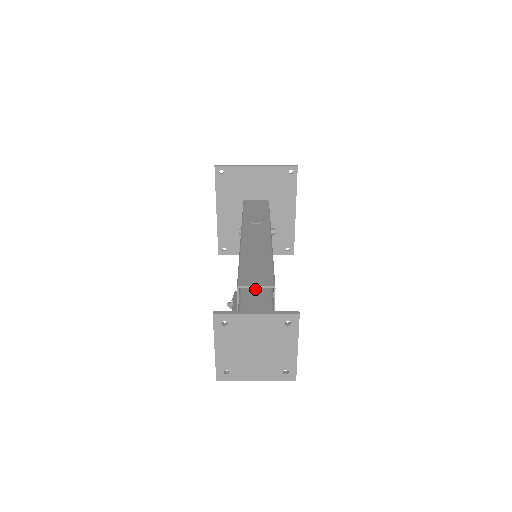
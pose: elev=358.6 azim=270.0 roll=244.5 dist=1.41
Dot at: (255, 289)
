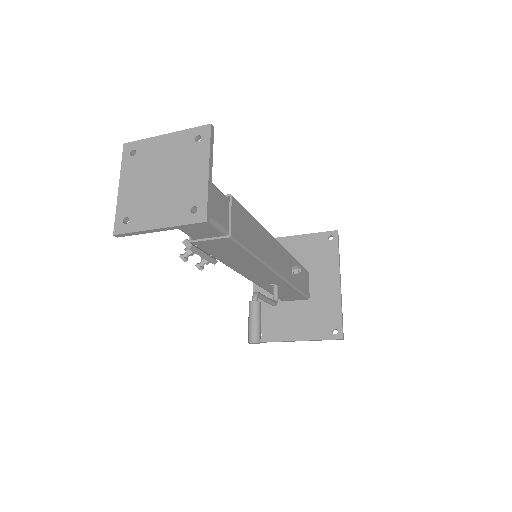
Dot at: occluded
